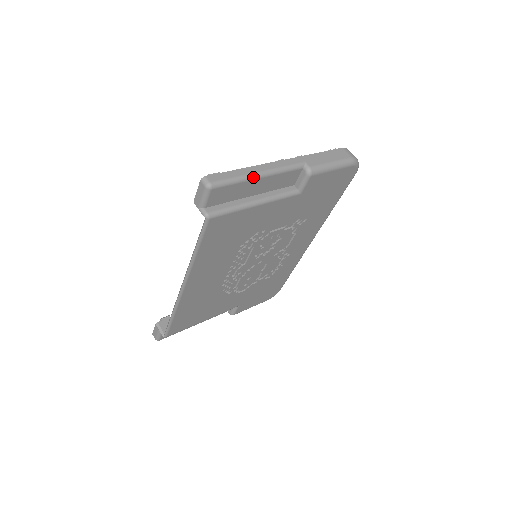
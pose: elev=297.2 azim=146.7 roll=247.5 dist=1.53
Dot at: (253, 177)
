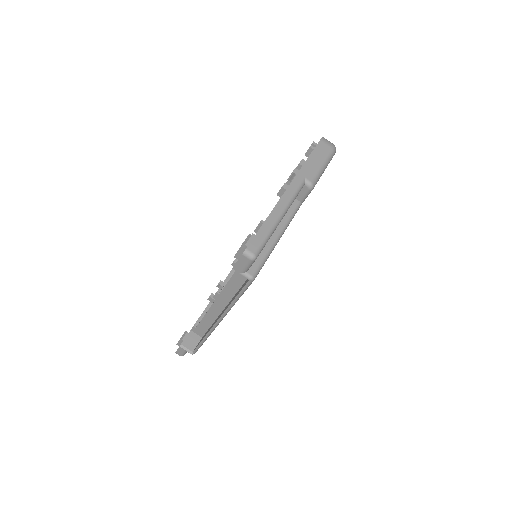
Dot at: (278, 223)
